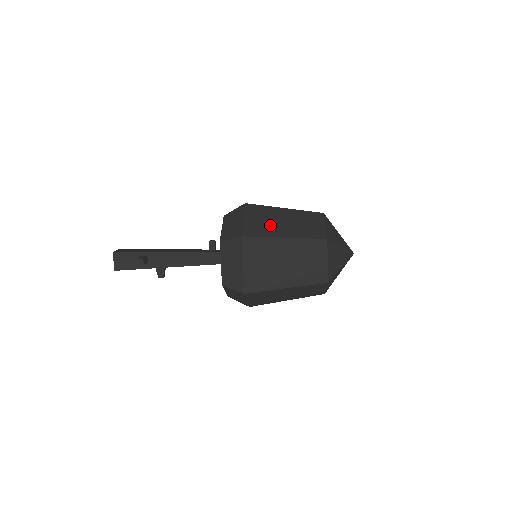
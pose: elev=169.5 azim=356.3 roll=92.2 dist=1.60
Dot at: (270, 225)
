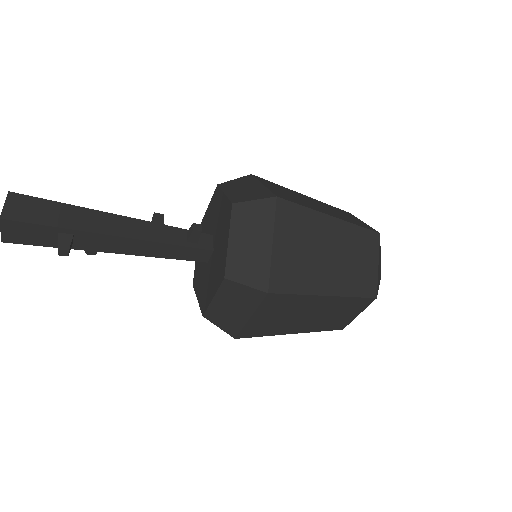
Dot at: (310, 263)
